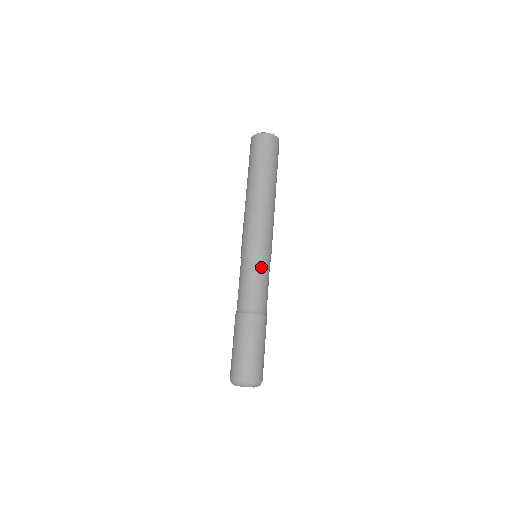
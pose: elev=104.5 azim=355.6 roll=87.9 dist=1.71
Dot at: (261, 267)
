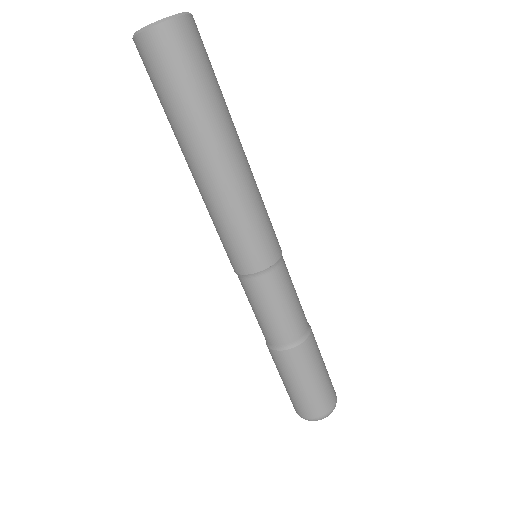
Dot at: (285, 274)
